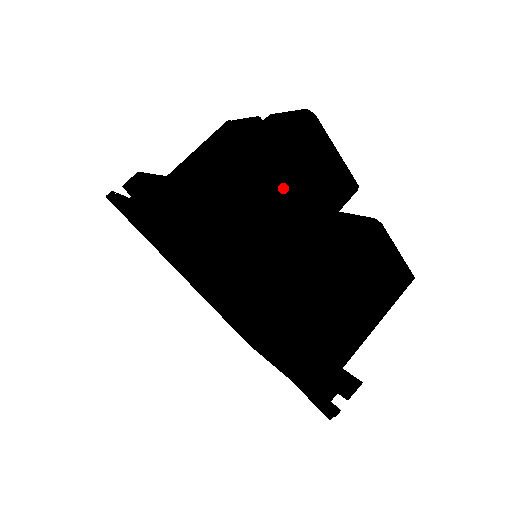
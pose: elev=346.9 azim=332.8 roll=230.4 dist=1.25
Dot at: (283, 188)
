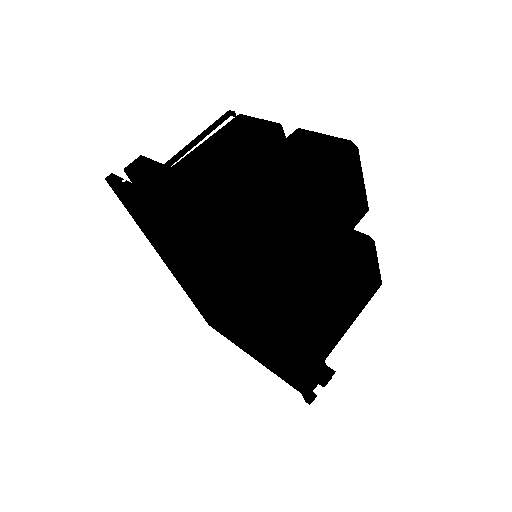
Dot at: (324, 213)
